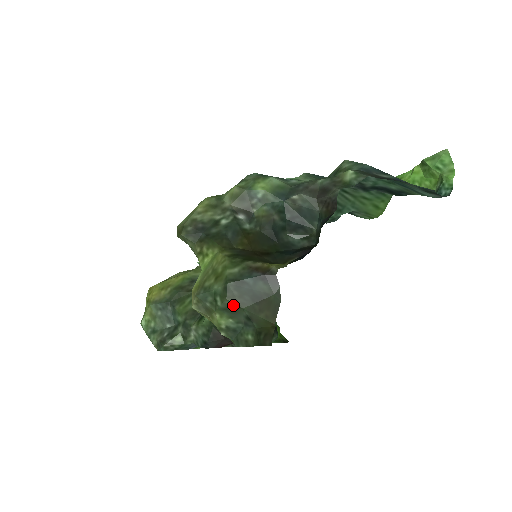
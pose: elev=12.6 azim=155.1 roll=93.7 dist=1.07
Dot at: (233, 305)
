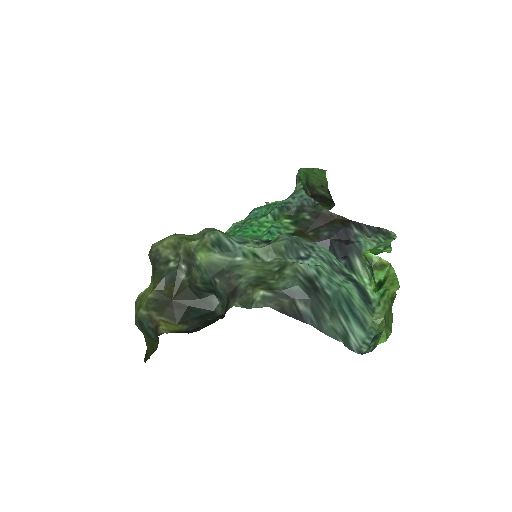
Dot at: (139, 328)
